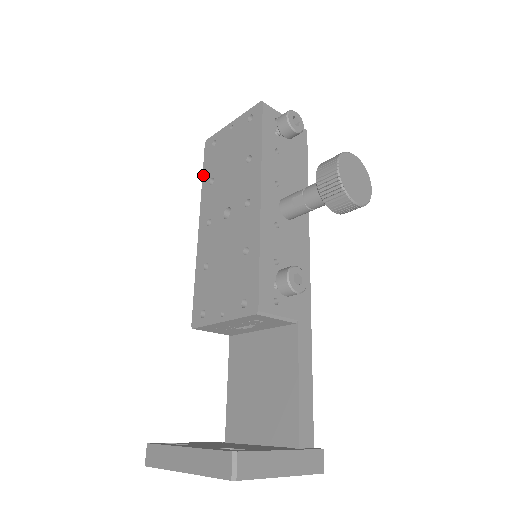
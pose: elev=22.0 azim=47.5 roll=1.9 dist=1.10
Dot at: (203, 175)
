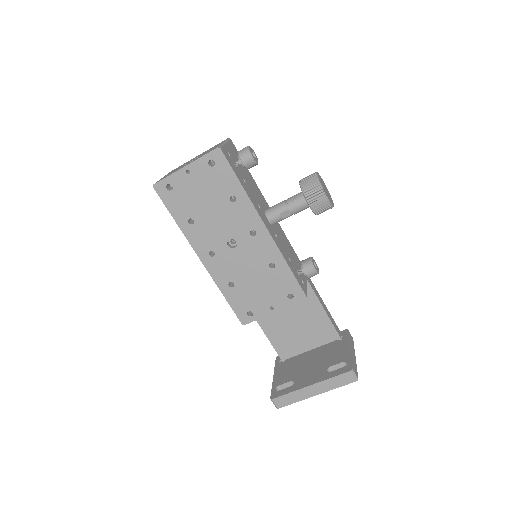
Dot at: (174, 217)
